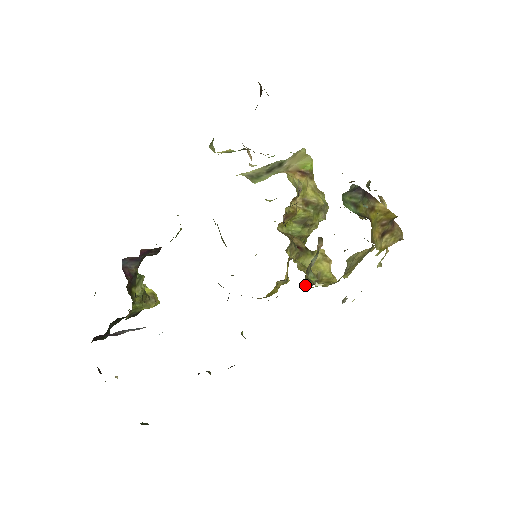
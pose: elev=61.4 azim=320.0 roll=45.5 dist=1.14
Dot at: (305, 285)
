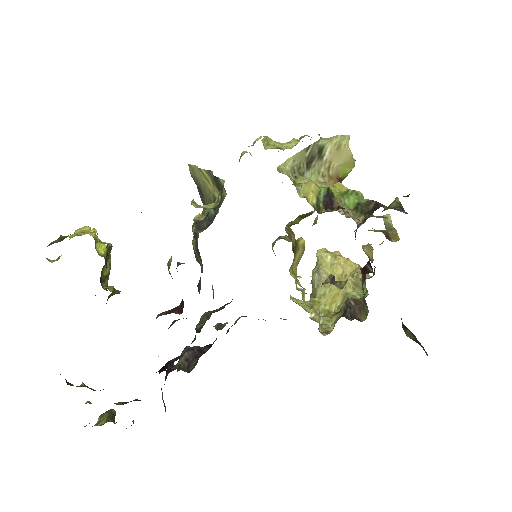
Dot at: (293, 301)
